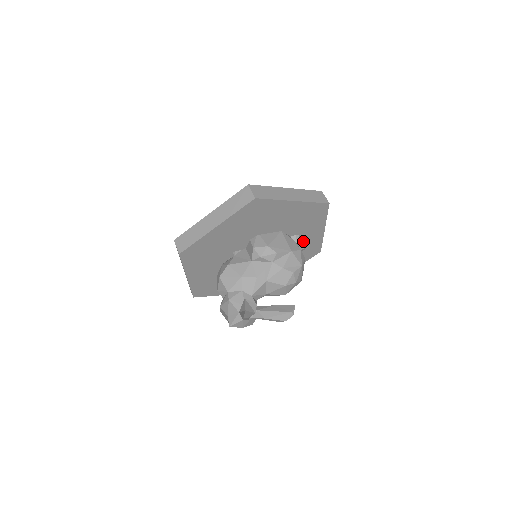
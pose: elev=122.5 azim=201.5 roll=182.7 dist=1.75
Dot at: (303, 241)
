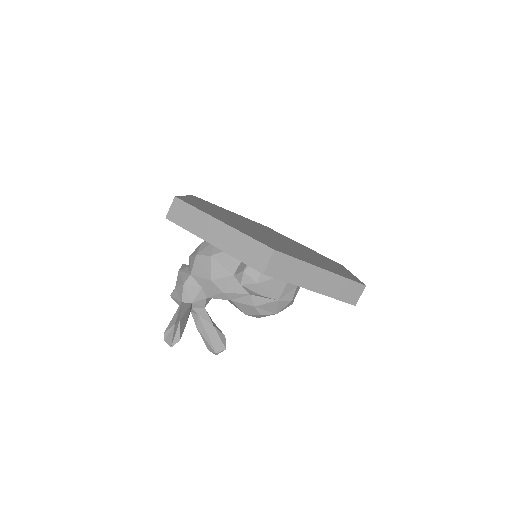
Dot at: occluded
